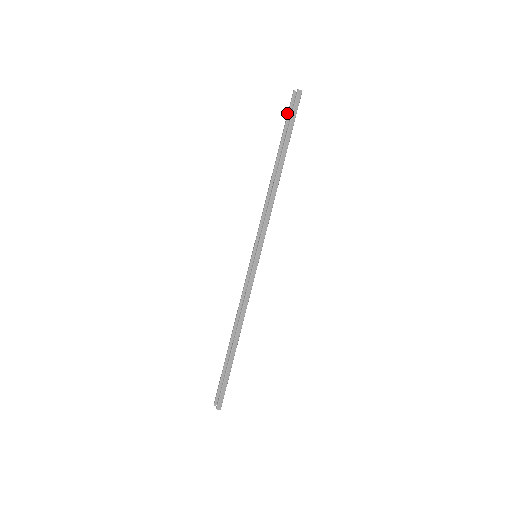
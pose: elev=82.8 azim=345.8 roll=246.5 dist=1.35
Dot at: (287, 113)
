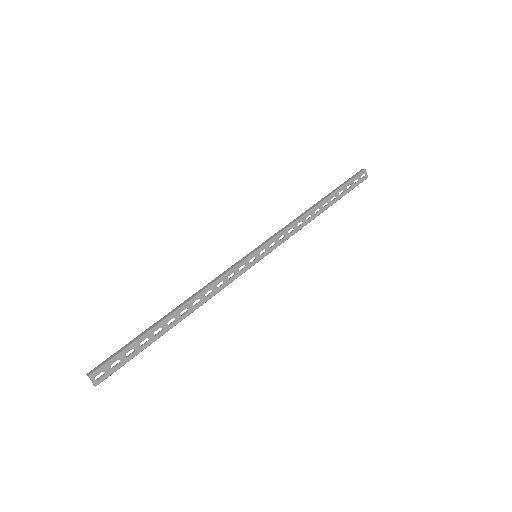
Dot at: occluded
